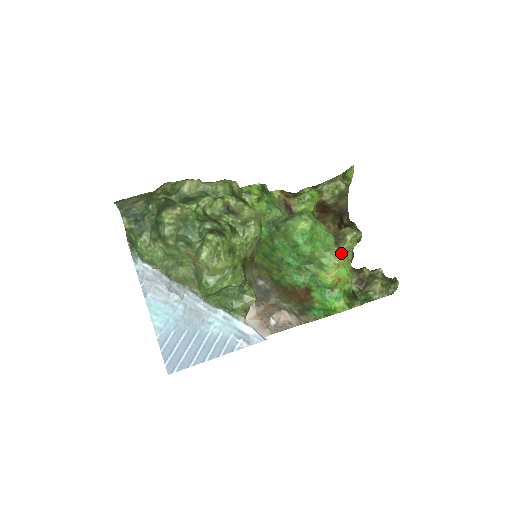
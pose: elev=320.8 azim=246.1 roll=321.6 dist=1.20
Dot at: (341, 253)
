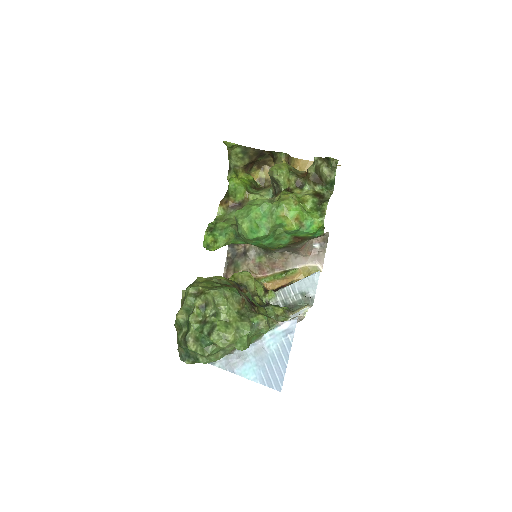
Dot at: (278, 207)
